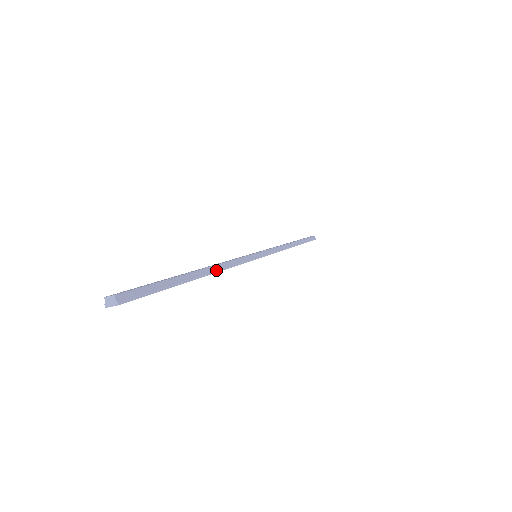
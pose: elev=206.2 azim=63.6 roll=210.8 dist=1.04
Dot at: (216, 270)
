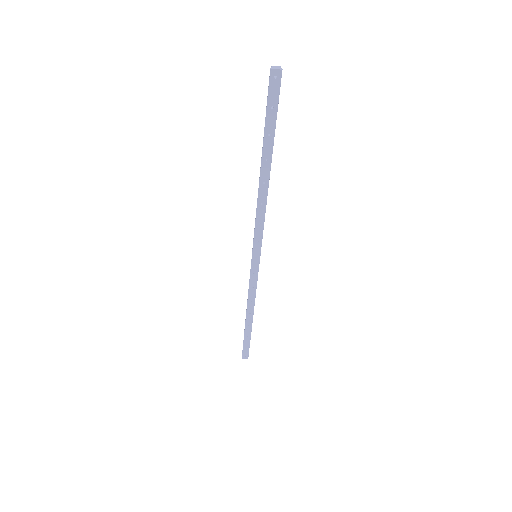
Dot at: occluded
